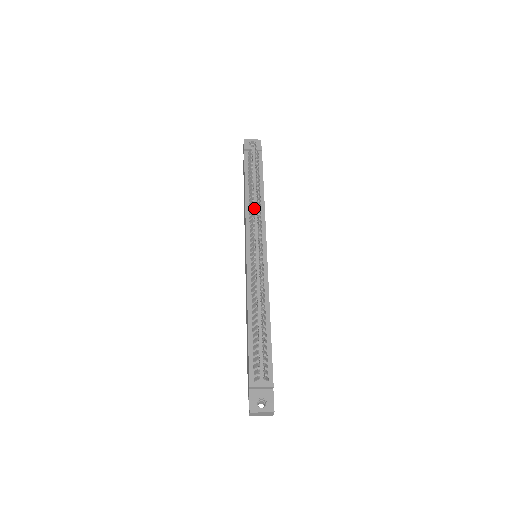
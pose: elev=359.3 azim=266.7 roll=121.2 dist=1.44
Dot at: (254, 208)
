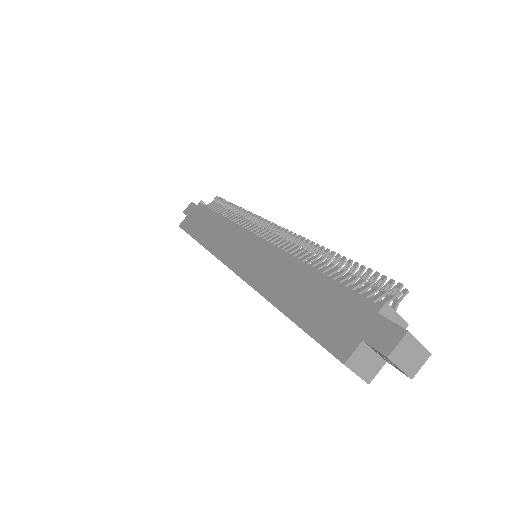
Dot at: occluded
